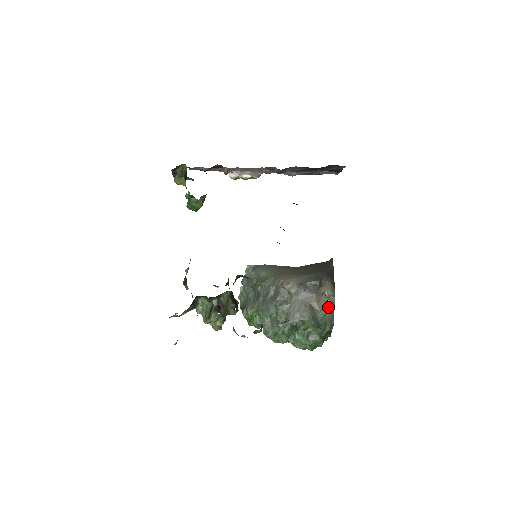
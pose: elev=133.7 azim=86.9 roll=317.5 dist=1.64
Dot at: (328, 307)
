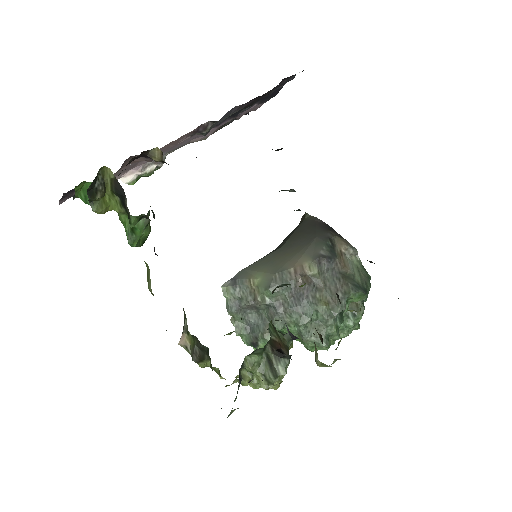
Dot at: (355, 264)
